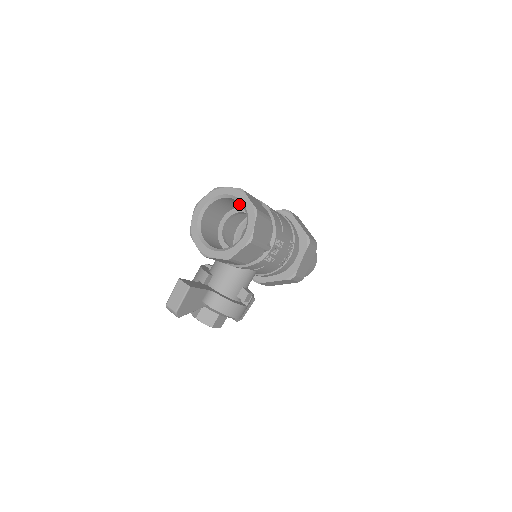
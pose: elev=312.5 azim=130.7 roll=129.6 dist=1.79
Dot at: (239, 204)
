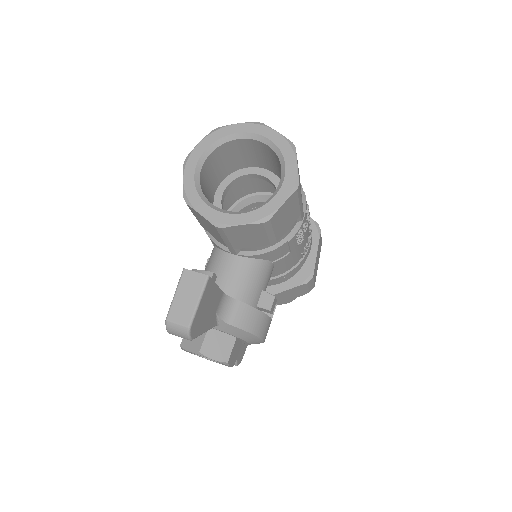
Dot at: (245, 159)
